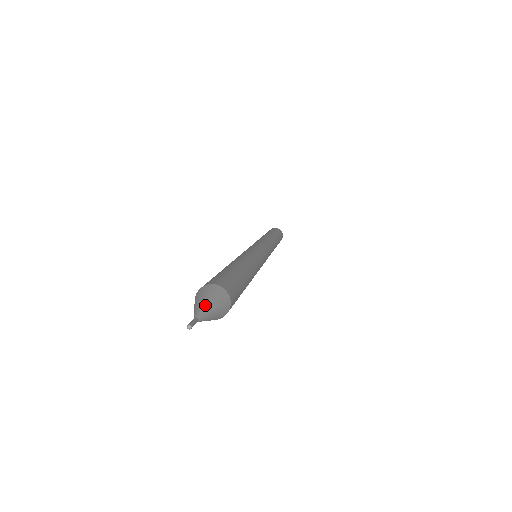
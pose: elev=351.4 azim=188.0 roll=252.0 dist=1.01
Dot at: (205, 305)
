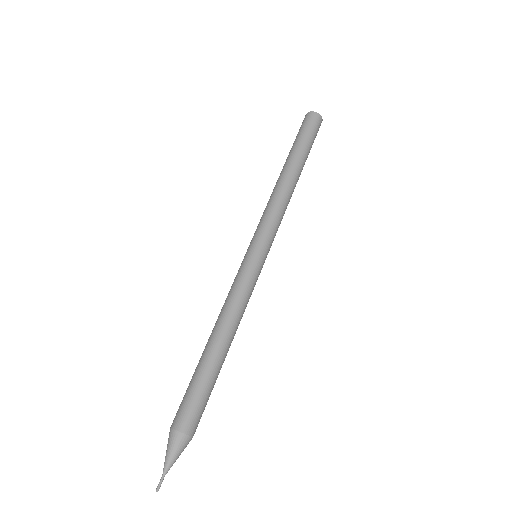
Dot at: (169, 460)
